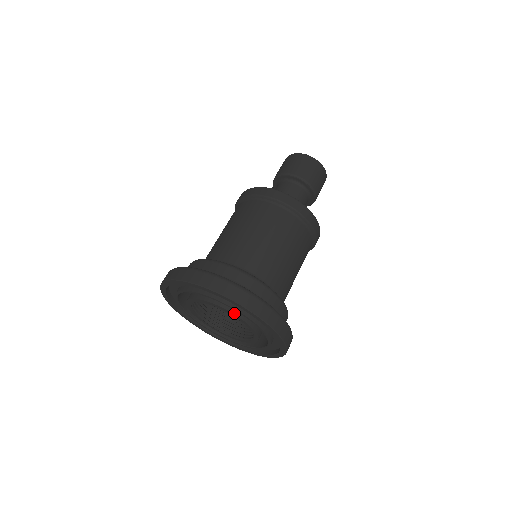
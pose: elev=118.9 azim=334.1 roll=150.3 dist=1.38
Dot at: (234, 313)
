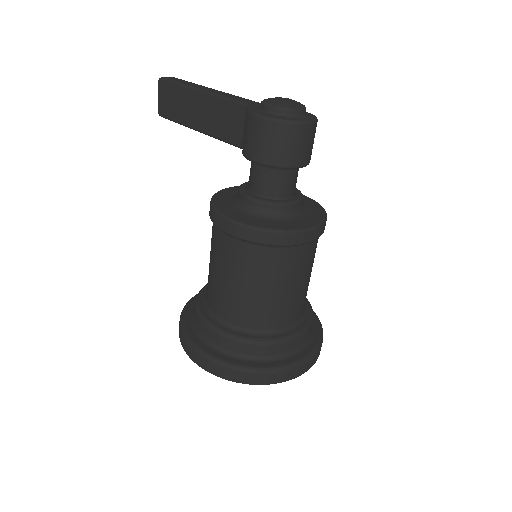
Dot at: occluded
